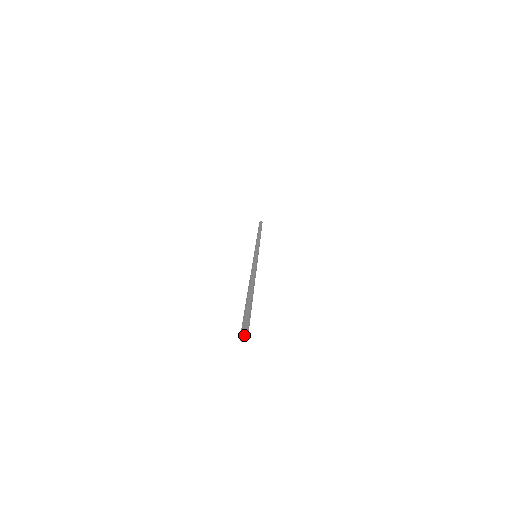
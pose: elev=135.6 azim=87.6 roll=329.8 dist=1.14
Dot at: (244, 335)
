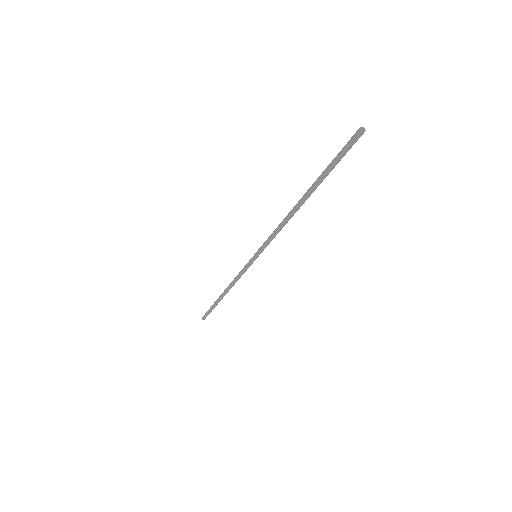
Dot at: (361, 127)
